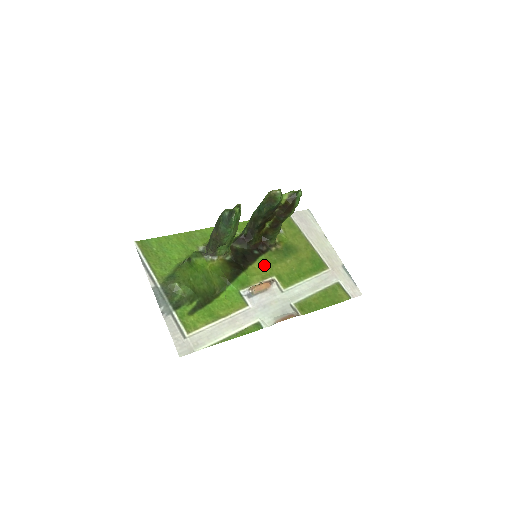
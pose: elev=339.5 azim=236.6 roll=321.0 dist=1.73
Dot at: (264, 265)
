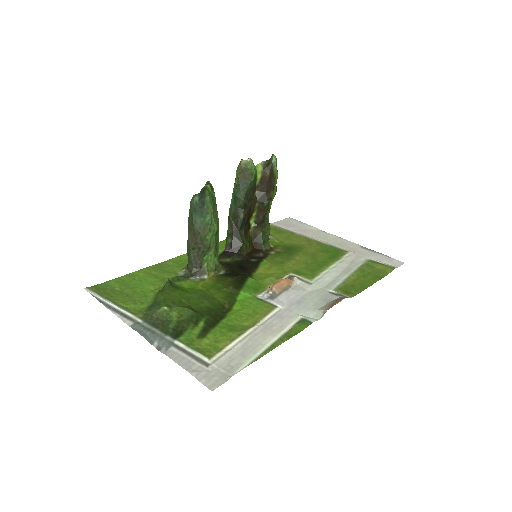
Dot at: (271, 268)
